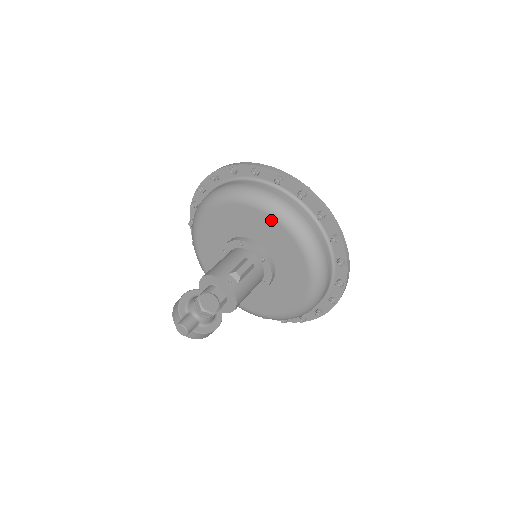
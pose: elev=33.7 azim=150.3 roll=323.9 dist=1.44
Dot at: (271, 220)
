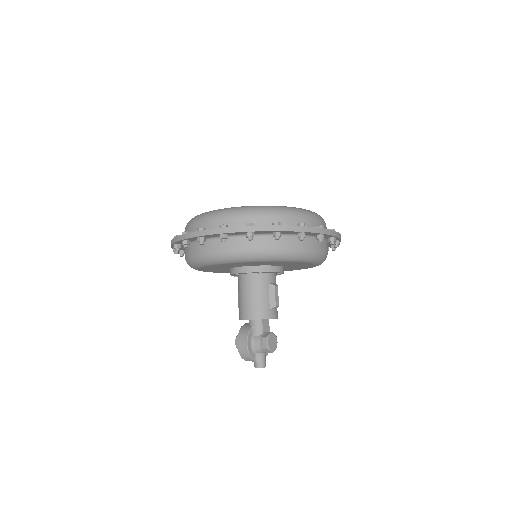
Dot at: occluded
